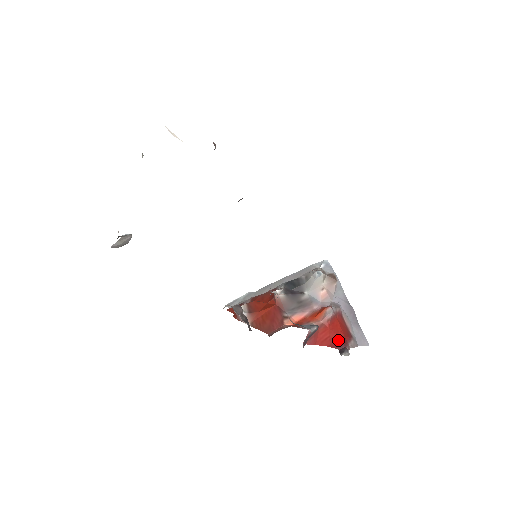
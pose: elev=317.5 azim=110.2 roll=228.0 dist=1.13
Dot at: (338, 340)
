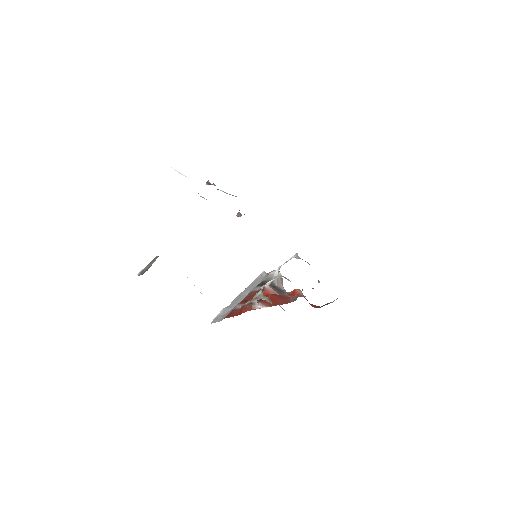
Dot at: (314, 305)
